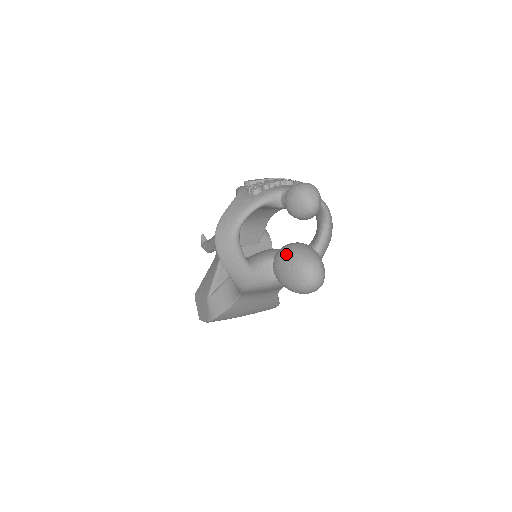
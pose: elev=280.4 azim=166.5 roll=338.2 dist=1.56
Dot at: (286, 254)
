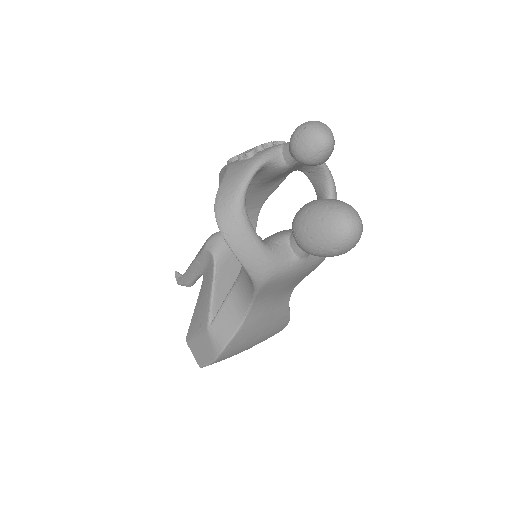
Dot at: (309, 211)
